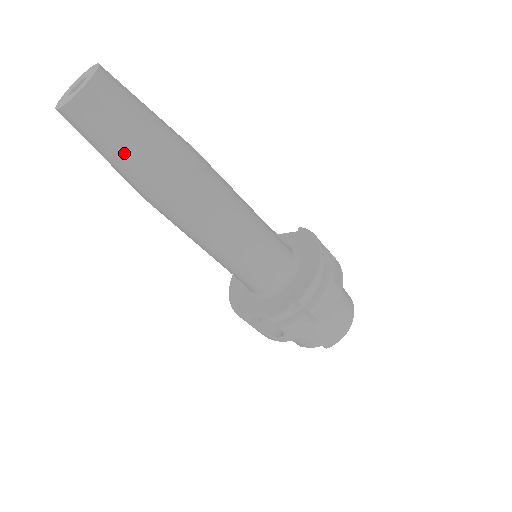
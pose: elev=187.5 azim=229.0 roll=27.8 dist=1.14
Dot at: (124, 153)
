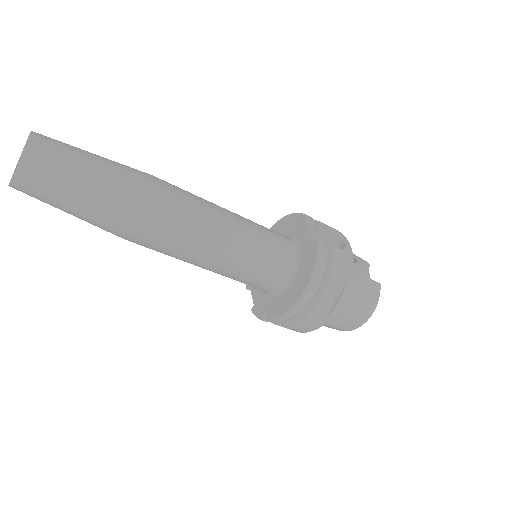
Dot at: occluded
